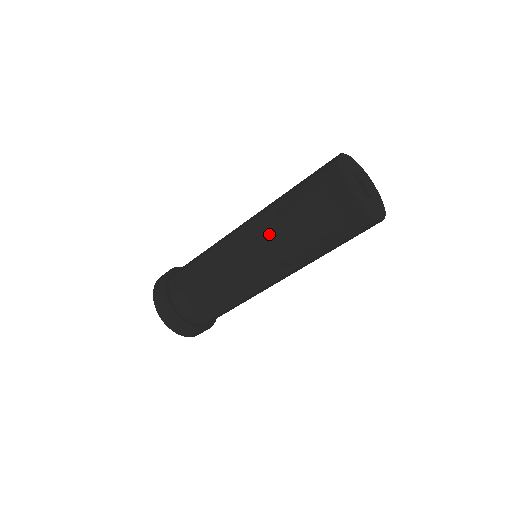
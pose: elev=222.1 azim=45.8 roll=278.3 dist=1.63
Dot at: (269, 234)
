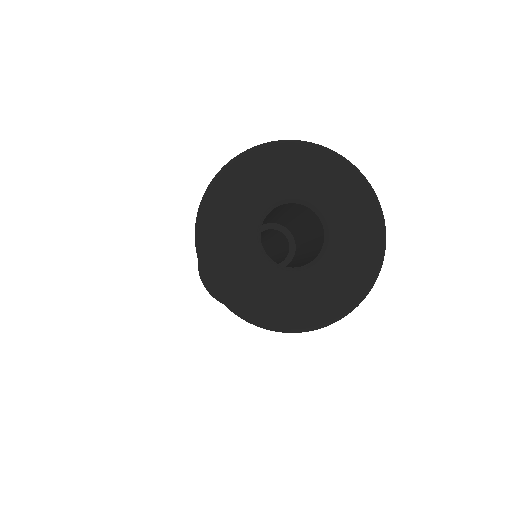
Dot at: occluded
